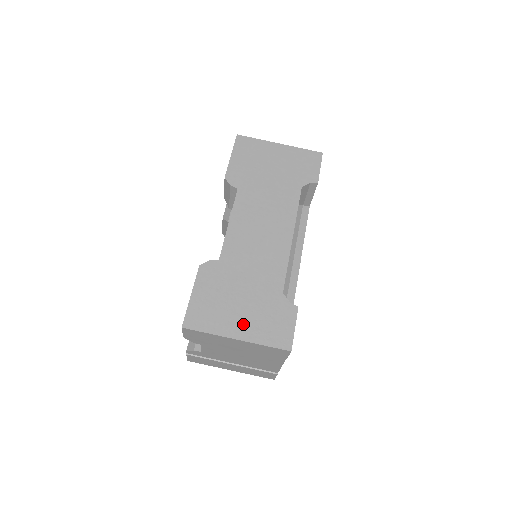
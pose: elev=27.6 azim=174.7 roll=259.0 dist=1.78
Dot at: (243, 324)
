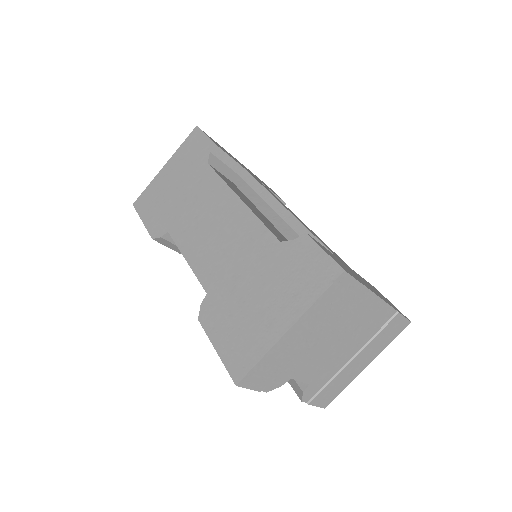
Dot at: (279, 310)
